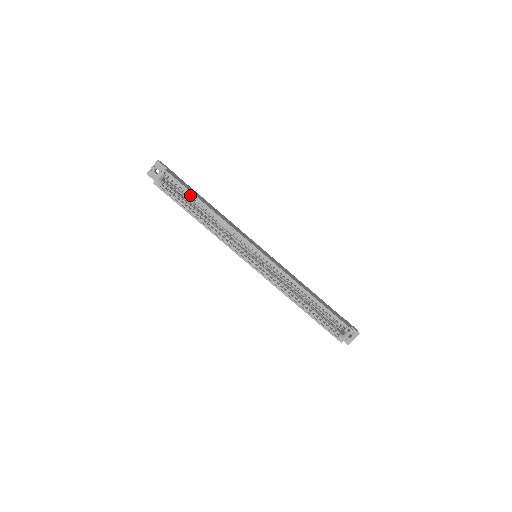
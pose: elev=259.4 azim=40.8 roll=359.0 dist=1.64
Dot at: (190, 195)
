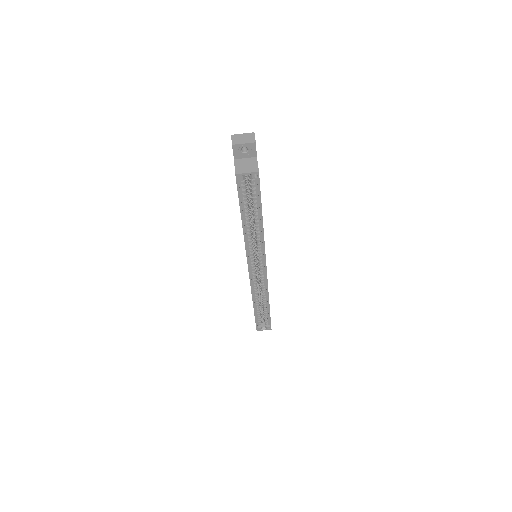
Dot at: (257, 202)
